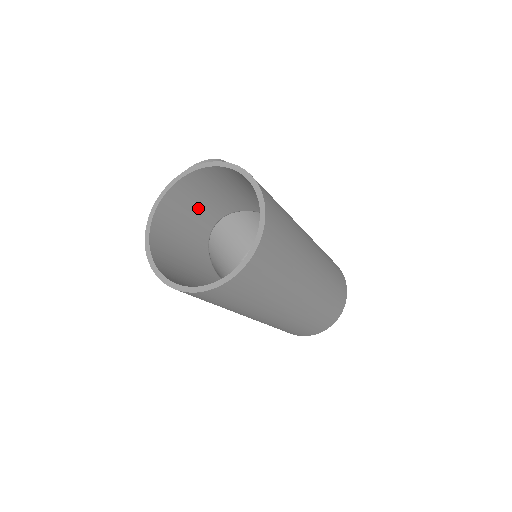
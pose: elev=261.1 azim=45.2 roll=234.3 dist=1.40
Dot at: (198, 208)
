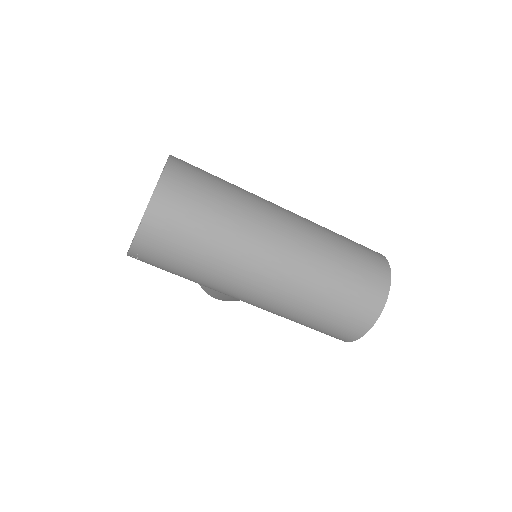
Dot at: occluded
